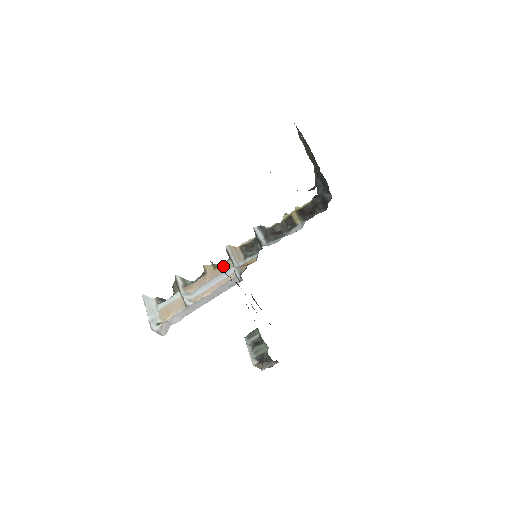
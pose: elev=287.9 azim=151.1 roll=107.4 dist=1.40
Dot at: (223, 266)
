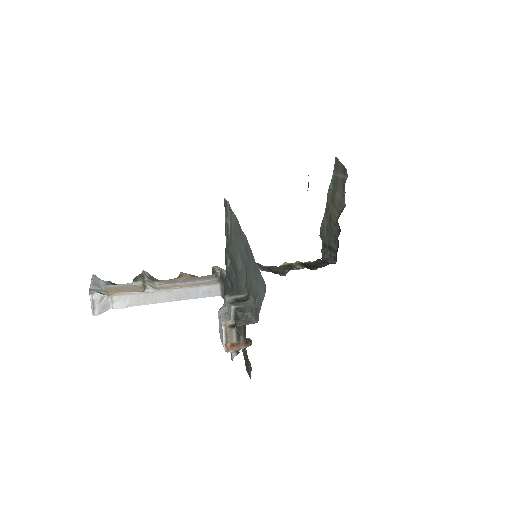
Dot at: (204, 276)
